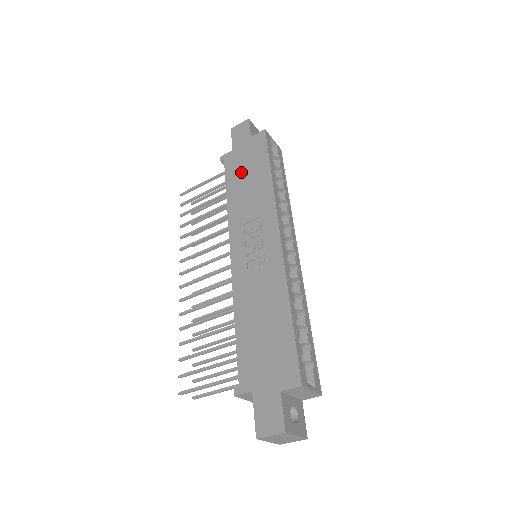
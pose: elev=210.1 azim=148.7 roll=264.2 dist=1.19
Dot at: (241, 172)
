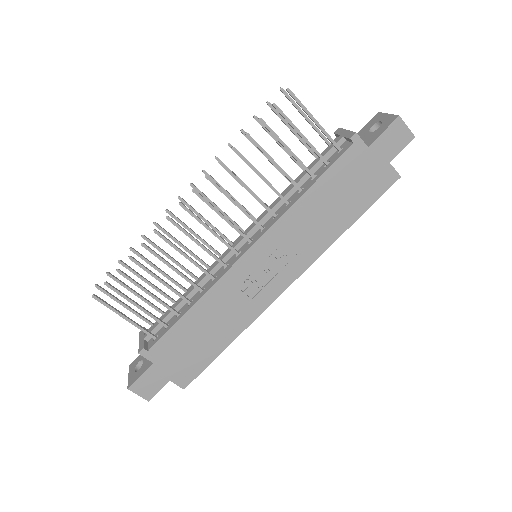
Dot at: (341, 187)
